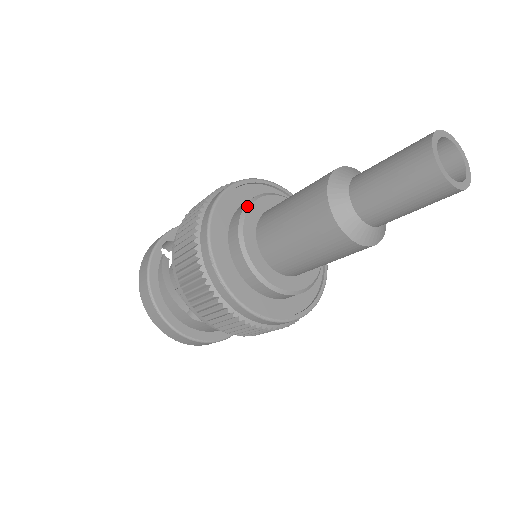
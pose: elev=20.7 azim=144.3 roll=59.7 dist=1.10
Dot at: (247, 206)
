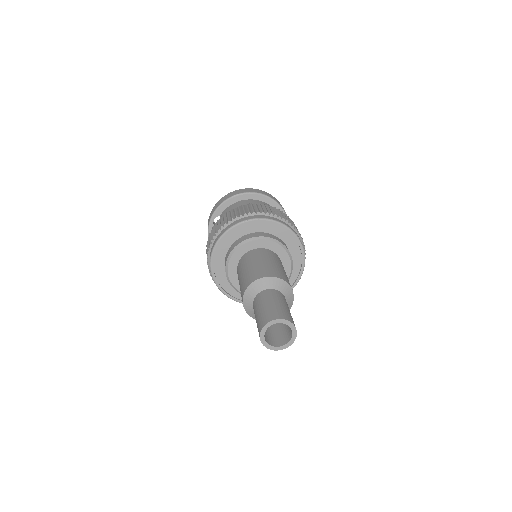
Dot at: (228, 259)
